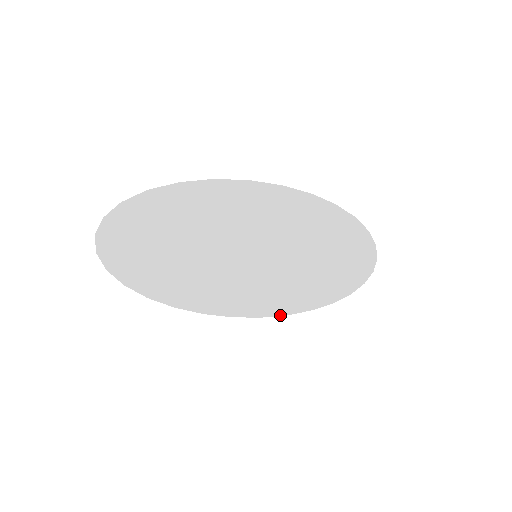
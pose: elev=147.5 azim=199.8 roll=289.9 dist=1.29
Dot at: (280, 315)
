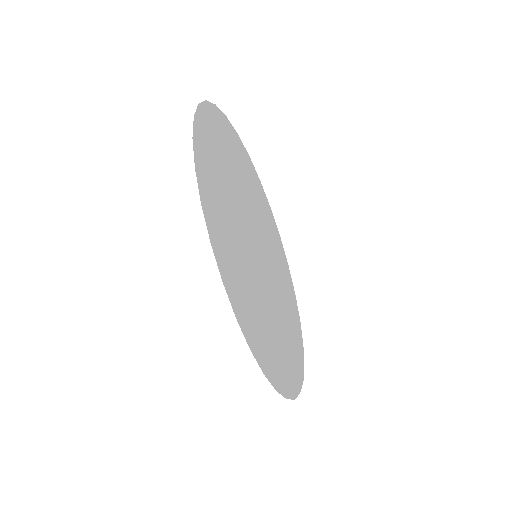
Dot at: (246, 340)
